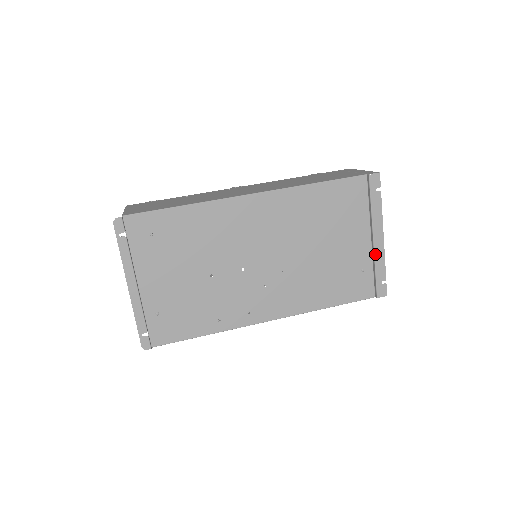
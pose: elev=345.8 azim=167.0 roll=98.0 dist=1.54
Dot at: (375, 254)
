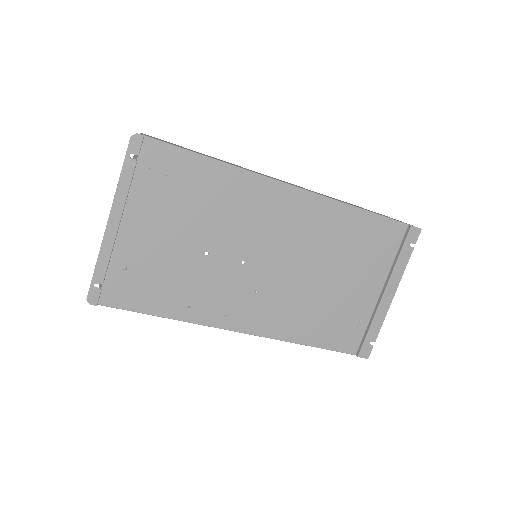
Dot at: (378, 310)
